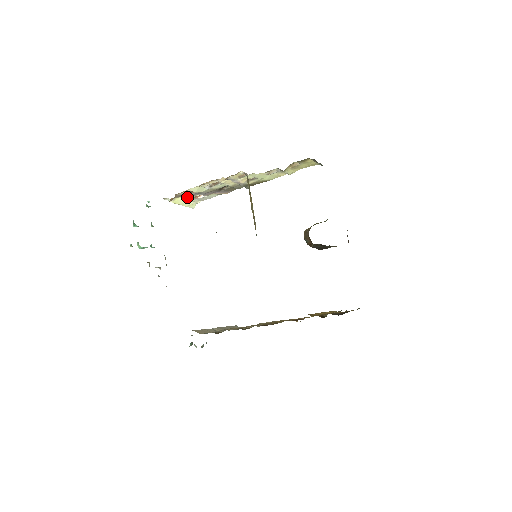
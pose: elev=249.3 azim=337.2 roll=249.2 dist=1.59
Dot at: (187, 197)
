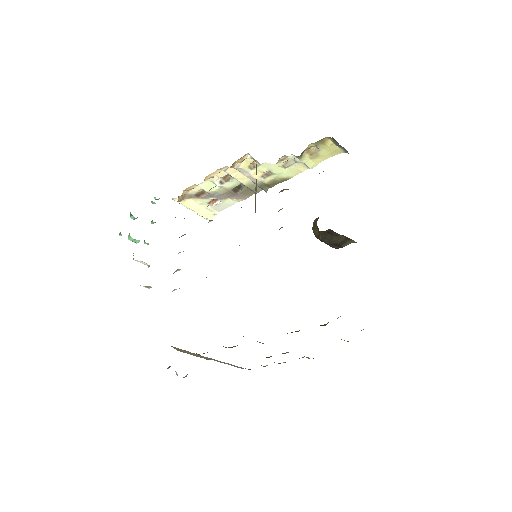
Dot at: (200, 200)
